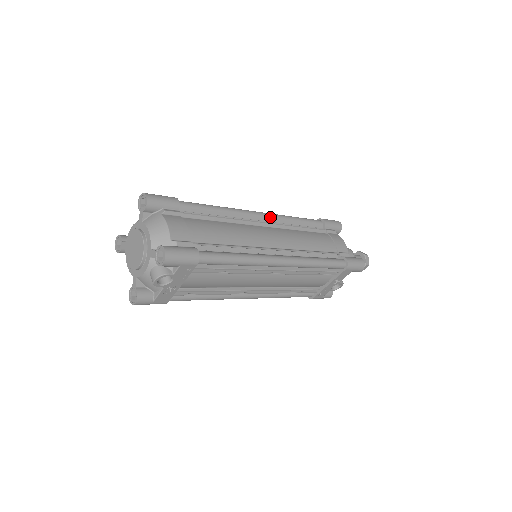
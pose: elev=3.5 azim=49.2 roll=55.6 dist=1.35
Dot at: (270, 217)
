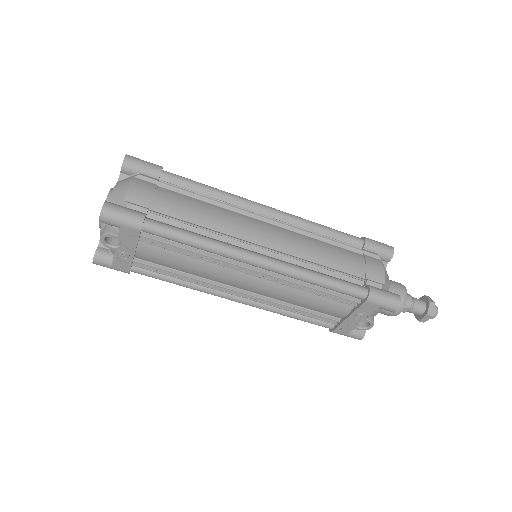
Dot at: (281, 215)
